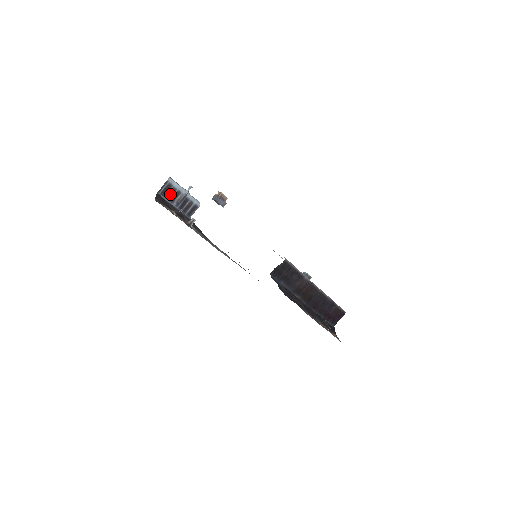
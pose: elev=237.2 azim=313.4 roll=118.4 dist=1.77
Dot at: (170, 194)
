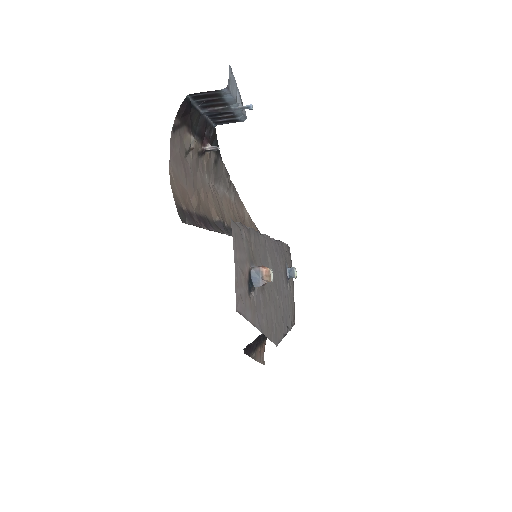
Dot at: (208, 101)
